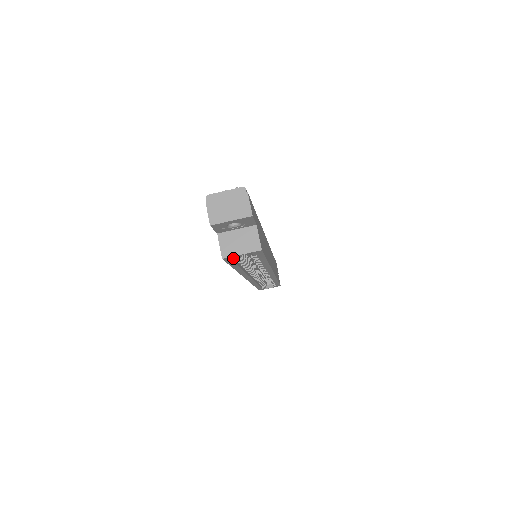
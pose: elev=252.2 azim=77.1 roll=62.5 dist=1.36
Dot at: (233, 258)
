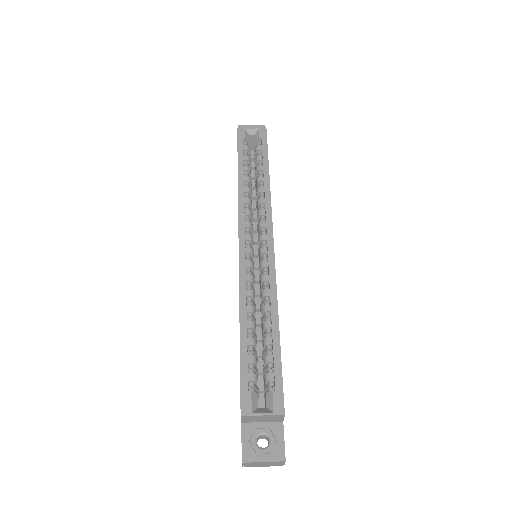
Dot at: (244, 133)
